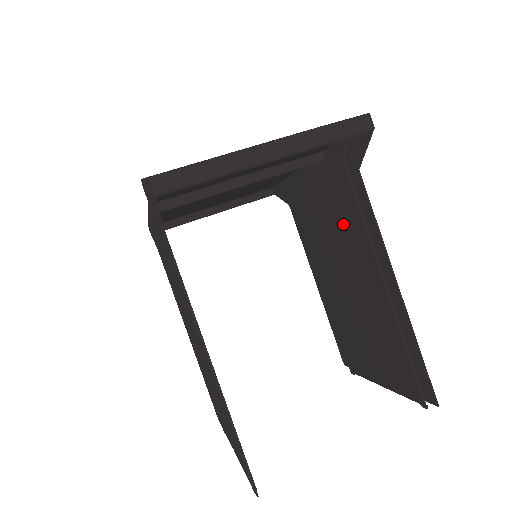
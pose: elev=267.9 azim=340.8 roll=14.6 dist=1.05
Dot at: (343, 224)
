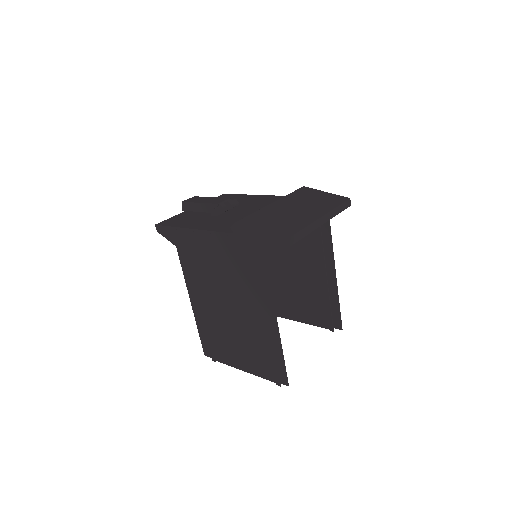
Dot at: (303, 239)
